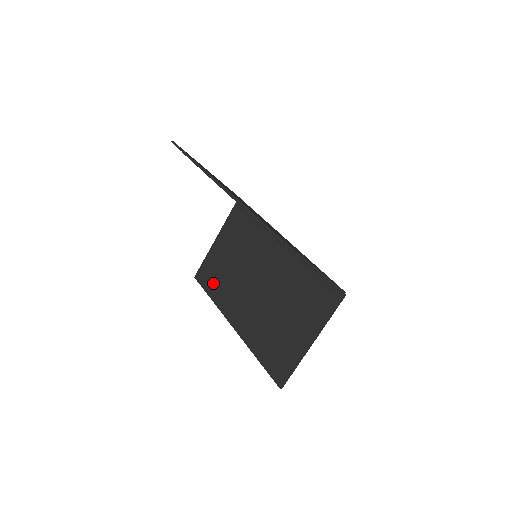
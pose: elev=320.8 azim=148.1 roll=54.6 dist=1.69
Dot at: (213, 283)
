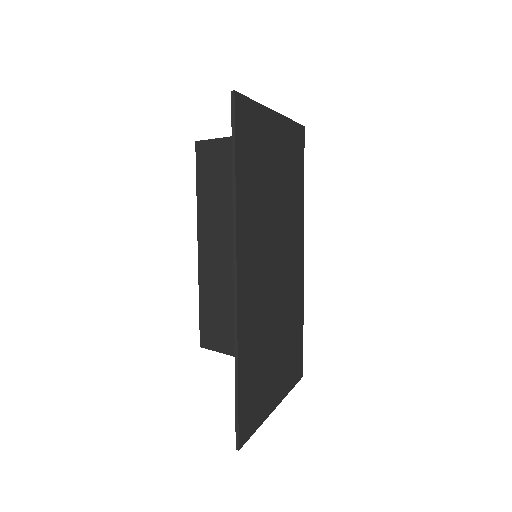
Dot at: (208, 181)
